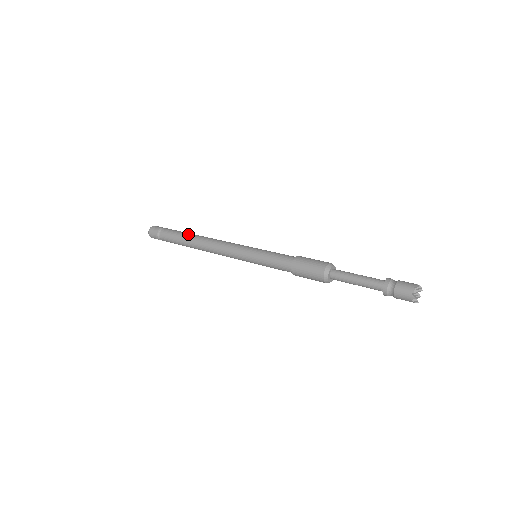
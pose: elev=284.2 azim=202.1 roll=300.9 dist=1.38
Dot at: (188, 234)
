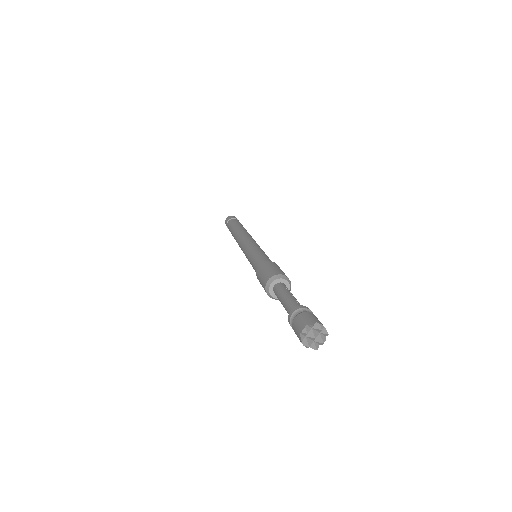
Dot at: (237, 226)
